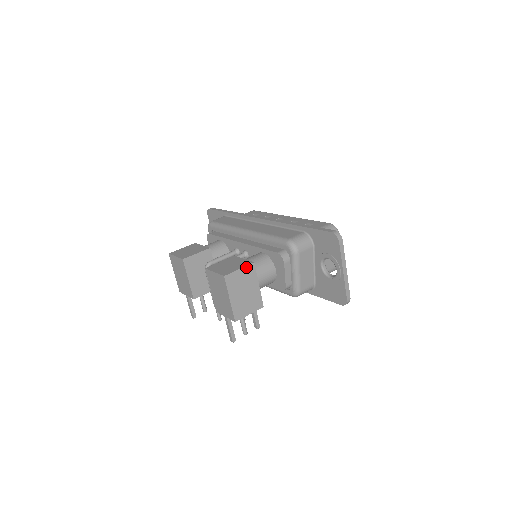
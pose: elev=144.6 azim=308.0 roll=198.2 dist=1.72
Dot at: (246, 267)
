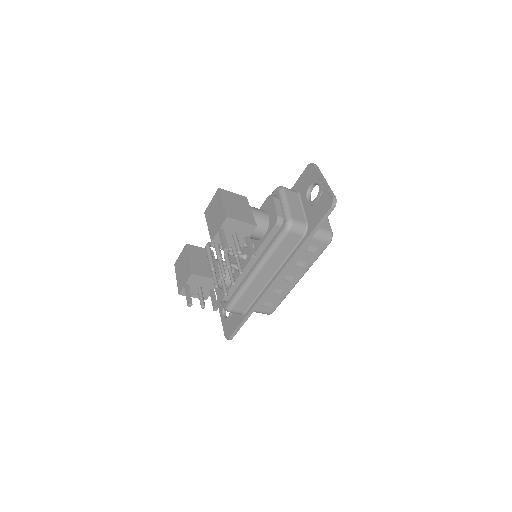
Dot at: (239, 195)
